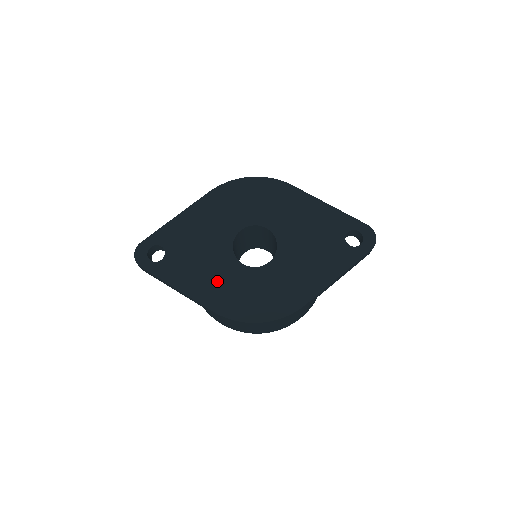
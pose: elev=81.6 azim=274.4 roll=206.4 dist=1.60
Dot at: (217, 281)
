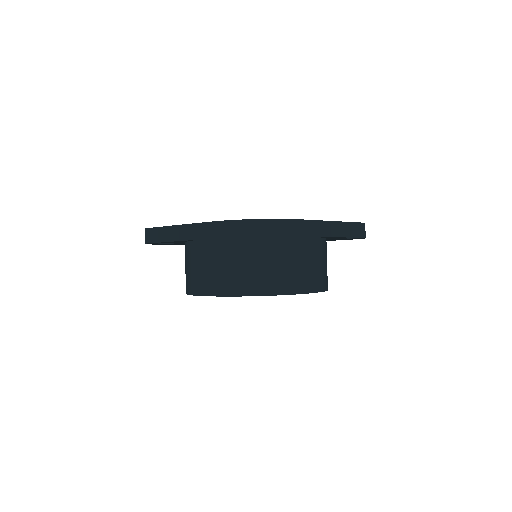
Dot at: occluded
